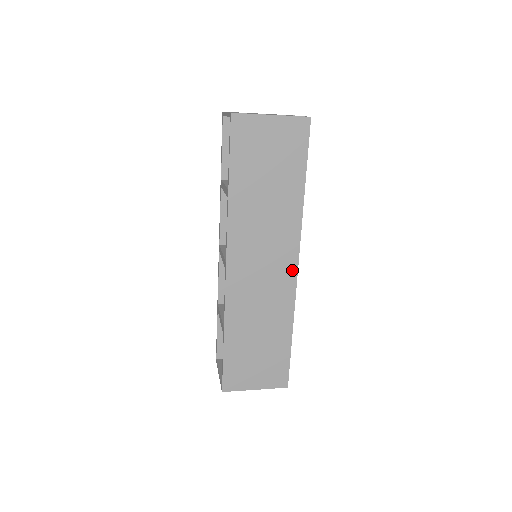
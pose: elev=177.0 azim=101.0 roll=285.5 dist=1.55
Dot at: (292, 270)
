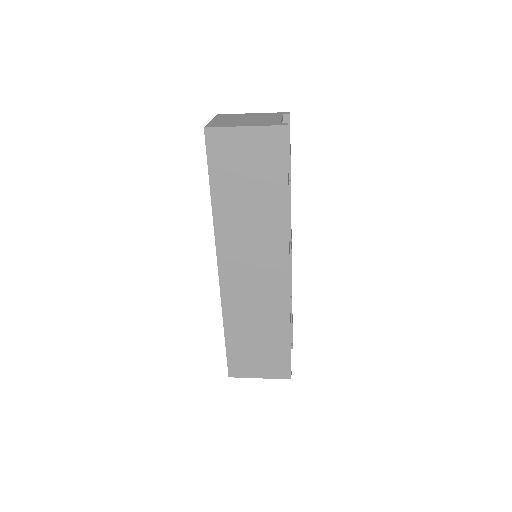
Dot at: (284, 275)
